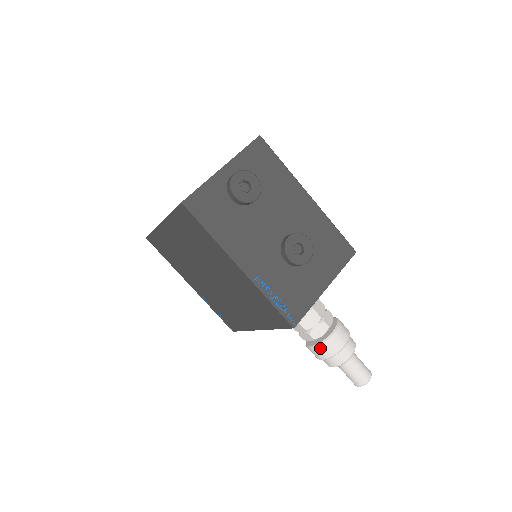
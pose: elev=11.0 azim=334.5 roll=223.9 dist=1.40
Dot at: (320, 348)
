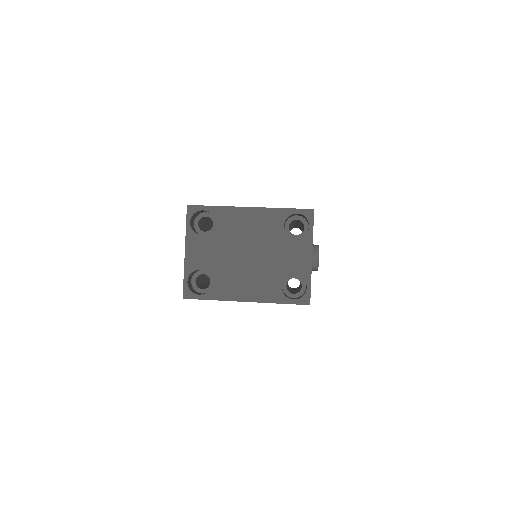
Dot at: occluded
